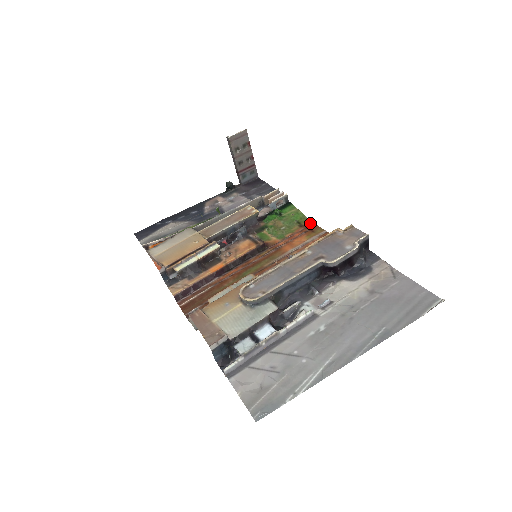
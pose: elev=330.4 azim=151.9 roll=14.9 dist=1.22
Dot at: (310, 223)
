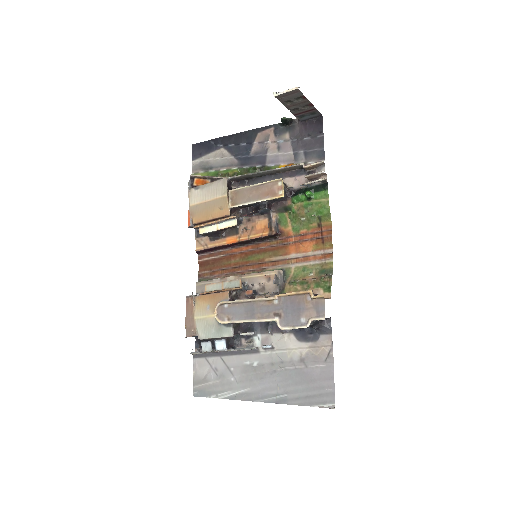
Dot at: (328, 227)
